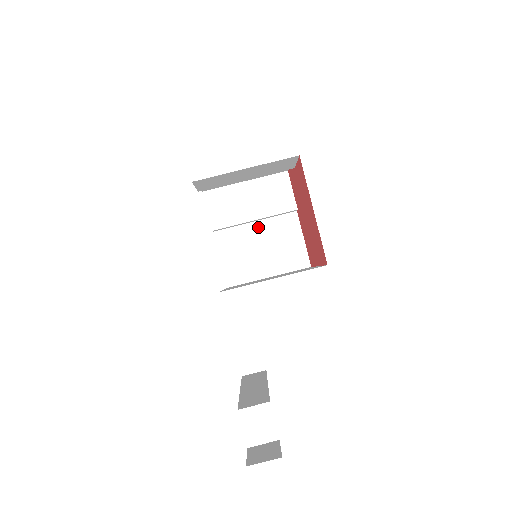
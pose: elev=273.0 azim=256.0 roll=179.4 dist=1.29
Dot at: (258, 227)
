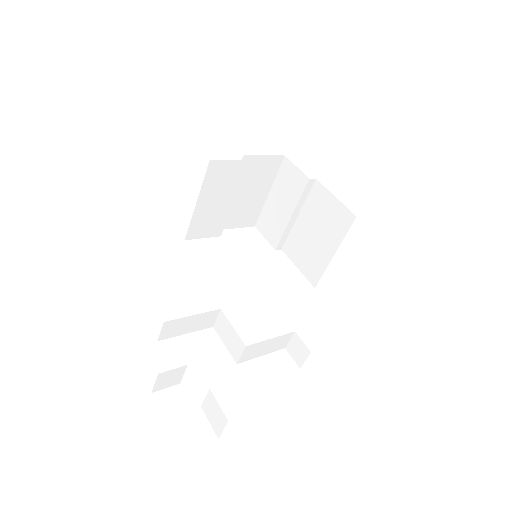
Dot at: (302, 219)
